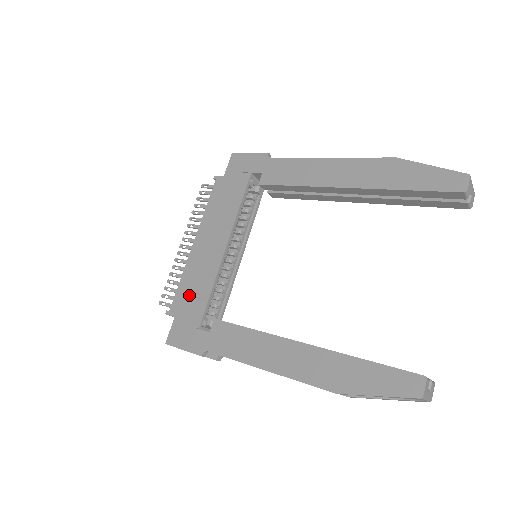
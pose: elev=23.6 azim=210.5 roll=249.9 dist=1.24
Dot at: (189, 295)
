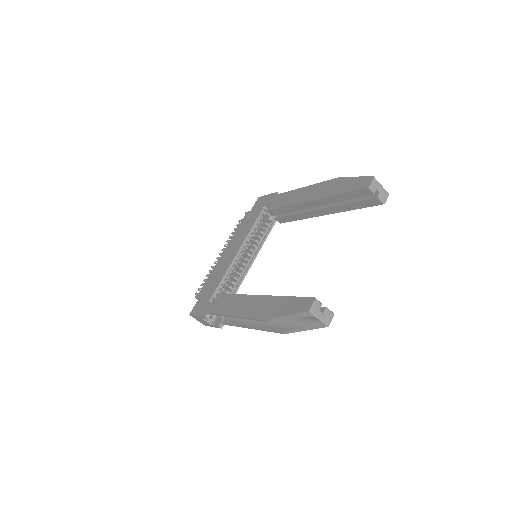
Dot at: (210, 283)
